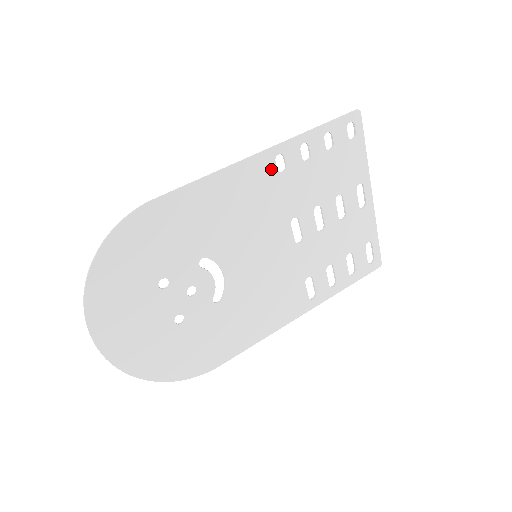
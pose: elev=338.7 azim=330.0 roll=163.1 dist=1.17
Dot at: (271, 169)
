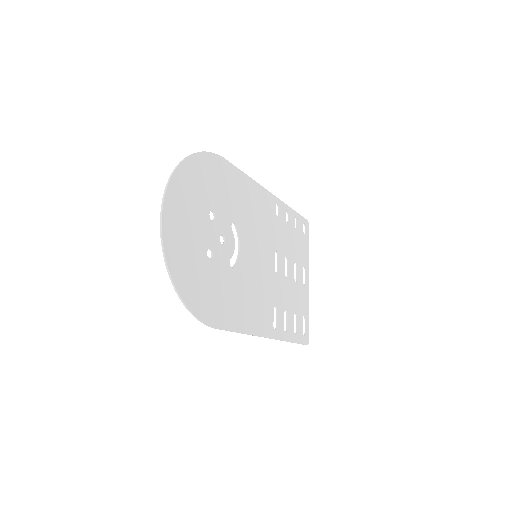
Dot at: (273, 208)
